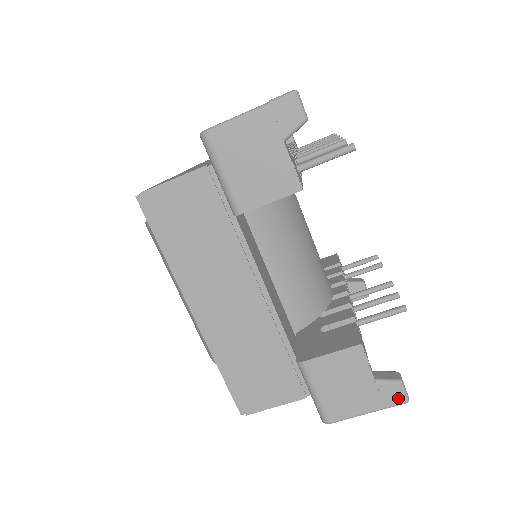
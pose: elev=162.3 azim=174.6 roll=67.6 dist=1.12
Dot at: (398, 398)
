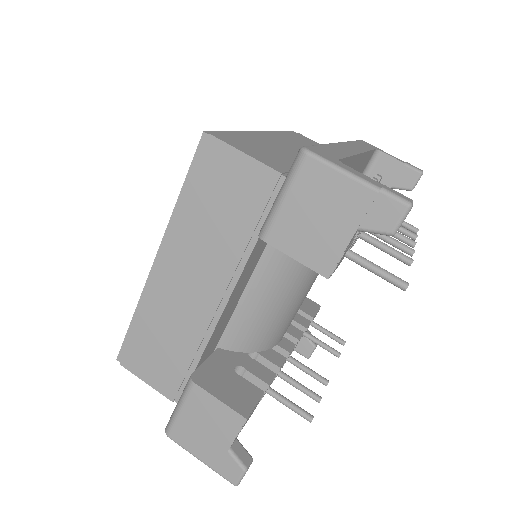
Dot at: (232, 476)
